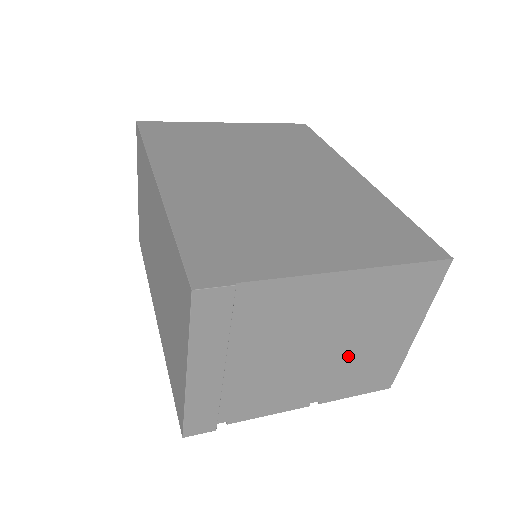
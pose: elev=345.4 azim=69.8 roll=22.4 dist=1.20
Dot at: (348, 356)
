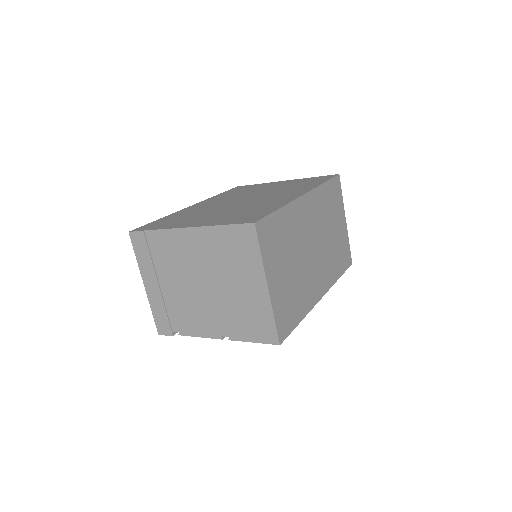
Dot at: (226, 298)
